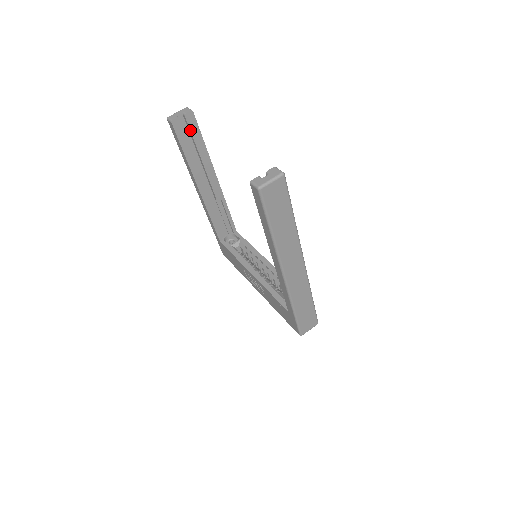
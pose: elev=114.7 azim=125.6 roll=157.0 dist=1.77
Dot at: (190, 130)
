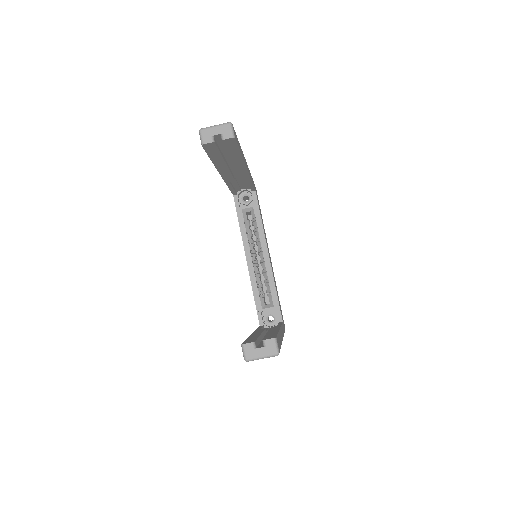
Dot at: (225, 148)
